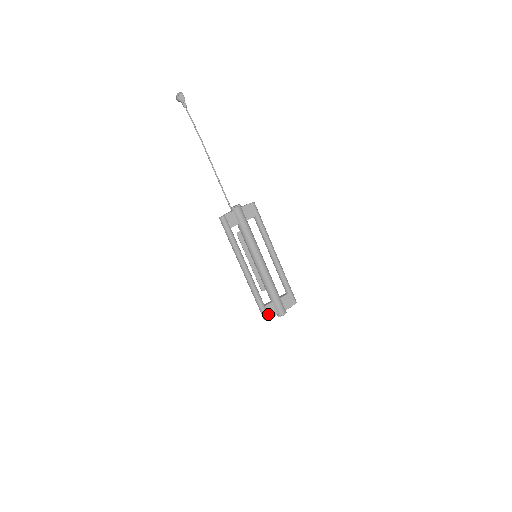
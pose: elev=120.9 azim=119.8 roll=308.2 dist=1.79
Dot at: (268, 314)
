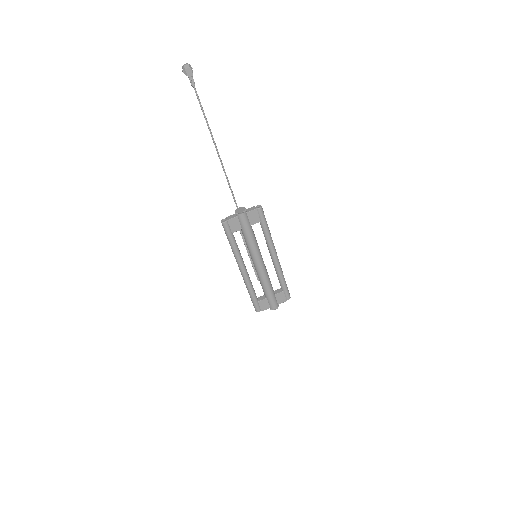
Dot at: (260, 308)
